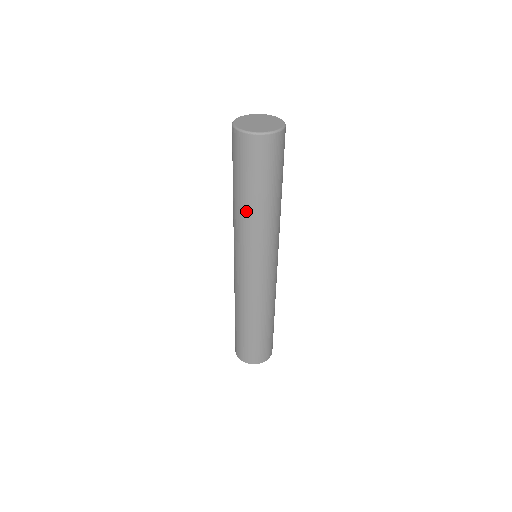
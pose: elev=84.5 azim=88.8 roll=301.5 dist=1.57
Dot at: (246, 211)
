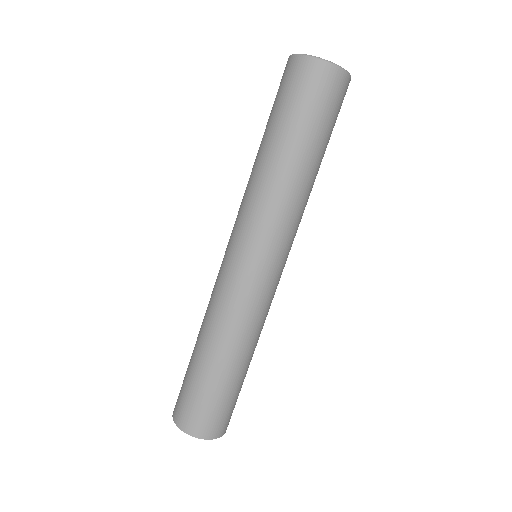
Dot at: (263, 163)
